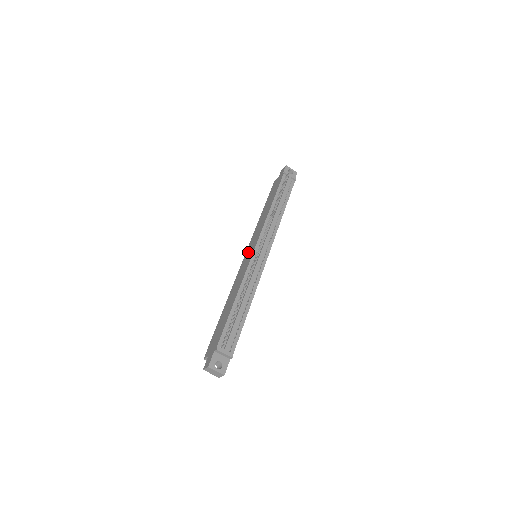
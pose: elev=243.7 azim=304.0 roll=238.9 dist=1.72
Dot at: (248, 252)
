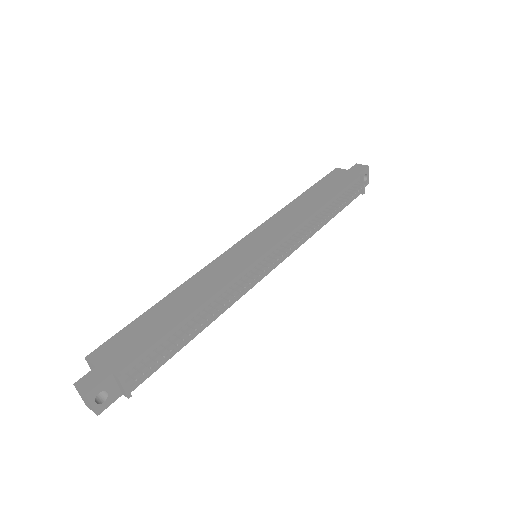
Dot at: (251, 242)
